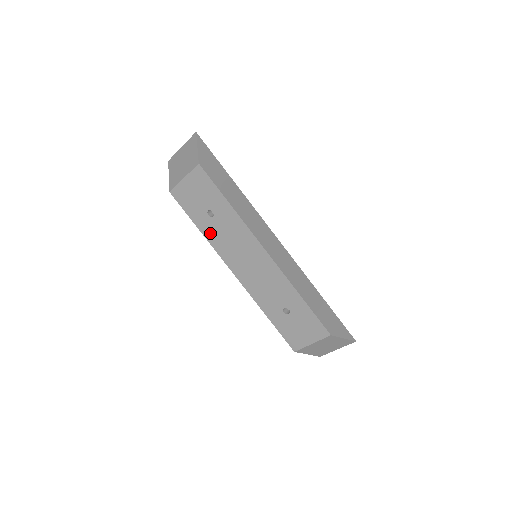
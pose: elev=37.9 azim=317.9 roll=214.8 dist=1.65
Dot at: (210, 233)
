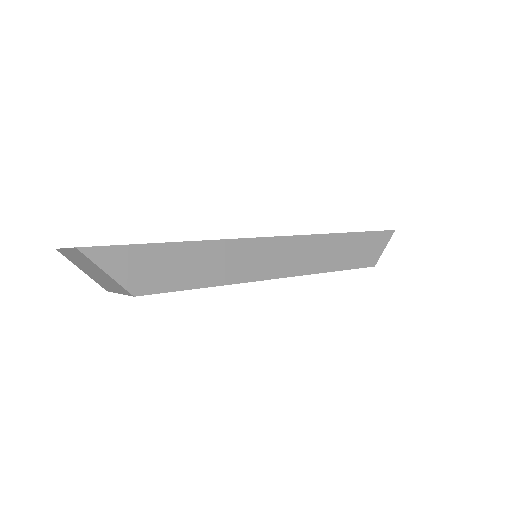
Dot at: occluded
